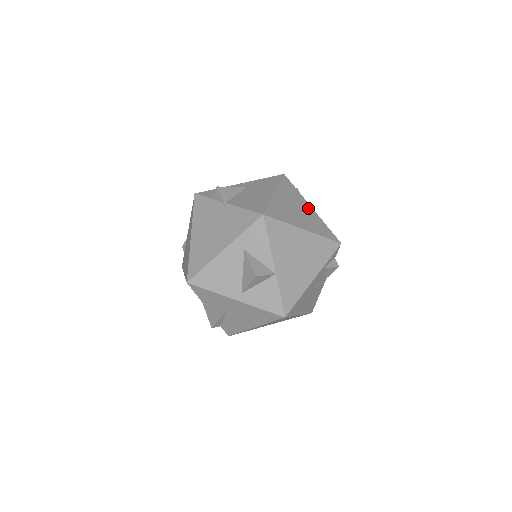
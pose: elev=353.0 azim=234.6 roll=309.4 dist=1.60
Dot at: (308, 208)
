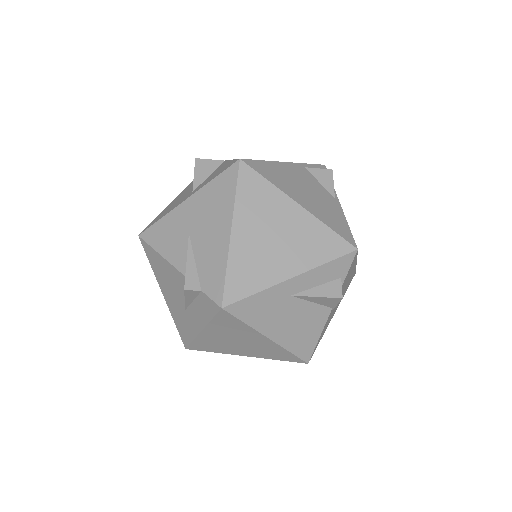
Dot at: occluded
